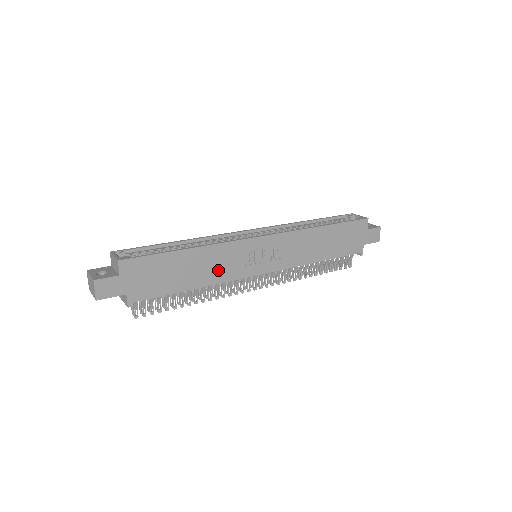
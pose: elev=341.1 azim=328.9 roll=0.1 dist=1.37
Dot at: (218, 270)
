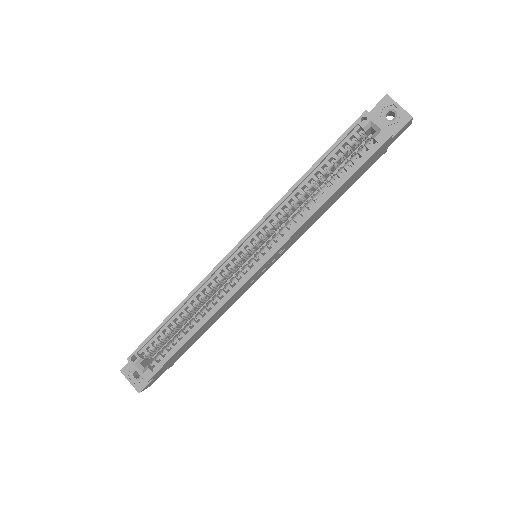
Dot at: (227, 307)
